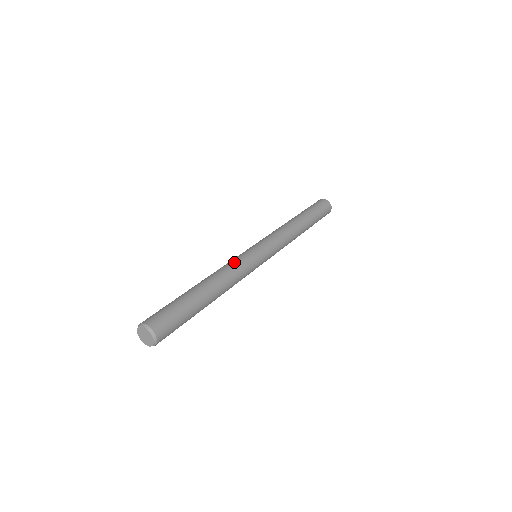
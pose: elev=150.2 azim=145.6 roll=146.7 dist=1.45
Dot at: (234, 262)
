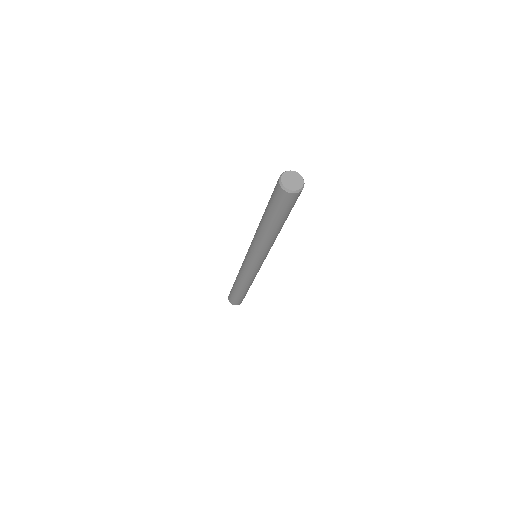
Dot at: occluded
